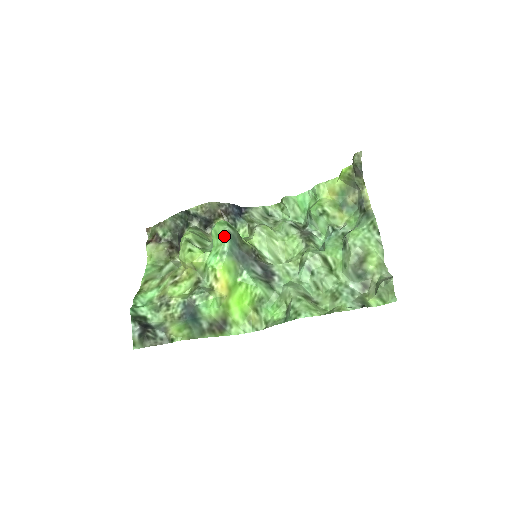
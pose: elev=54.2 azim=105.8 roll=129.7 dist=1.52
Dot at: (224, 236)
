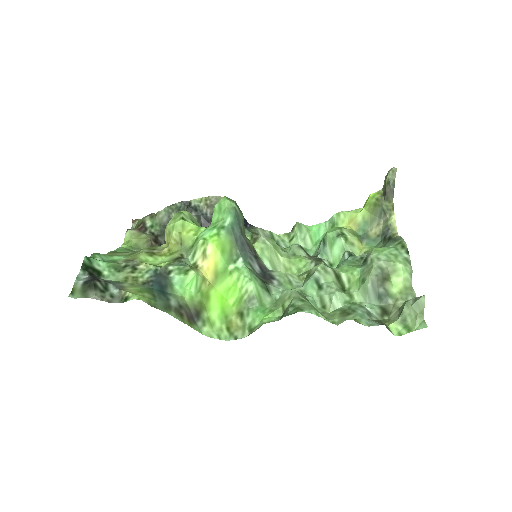
Dot at: (229, 210)
